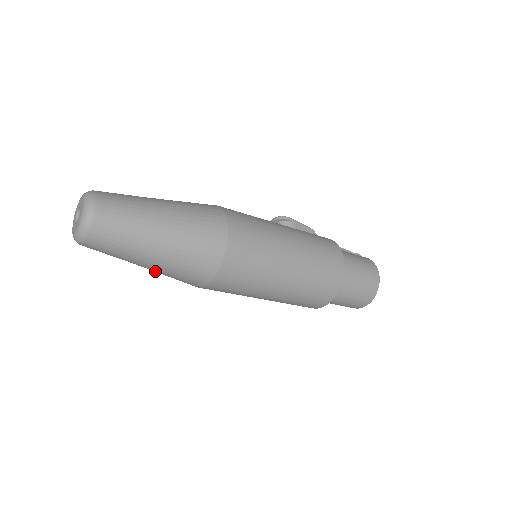
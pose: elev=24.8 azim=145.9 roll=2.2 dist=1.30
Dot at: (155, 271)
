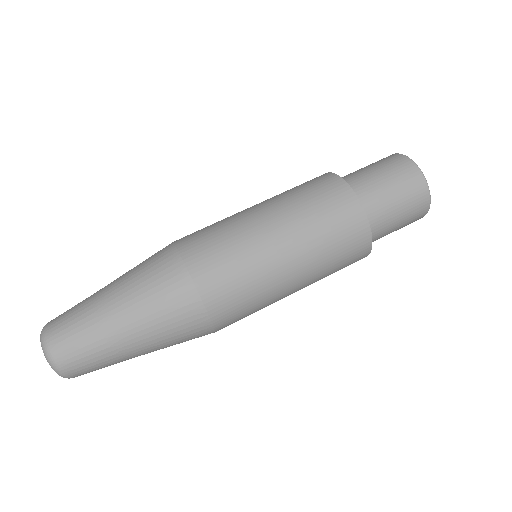
Dot at: (154, 345)
